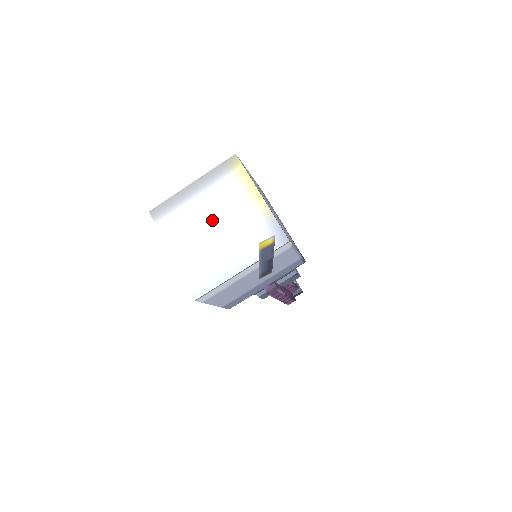
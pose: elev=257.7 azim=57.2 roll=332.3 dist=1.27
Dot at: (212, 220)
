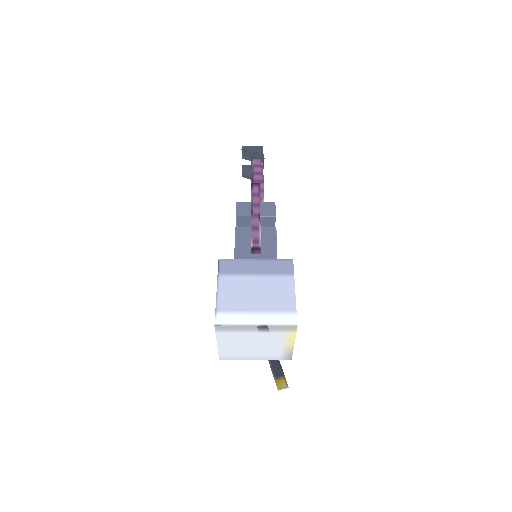
Dot at: (255, 343)
